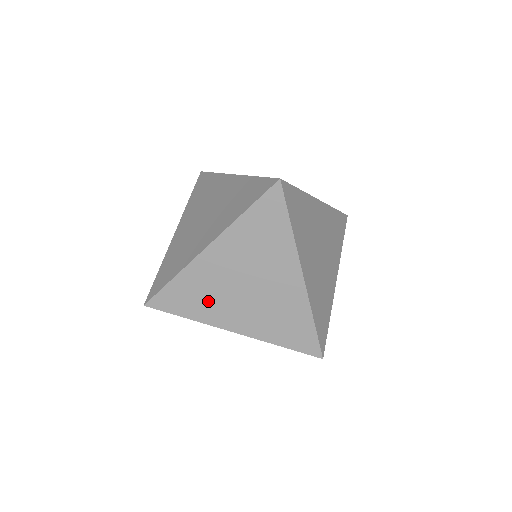
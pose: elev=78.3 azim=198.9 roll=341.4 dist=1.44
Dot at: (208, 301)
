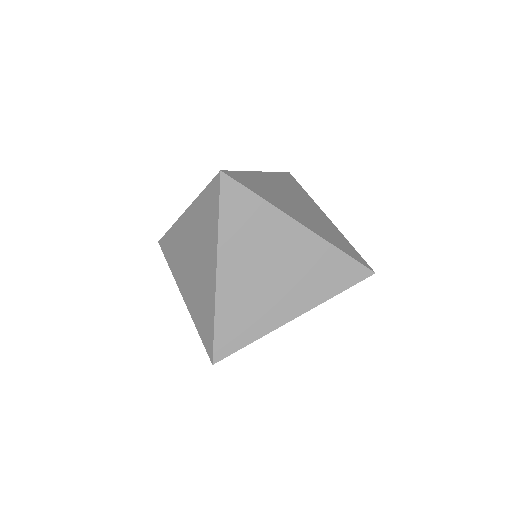
Dot at: (255, 313)
